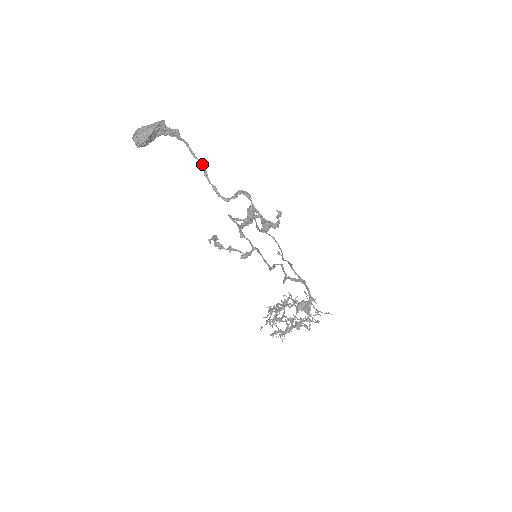
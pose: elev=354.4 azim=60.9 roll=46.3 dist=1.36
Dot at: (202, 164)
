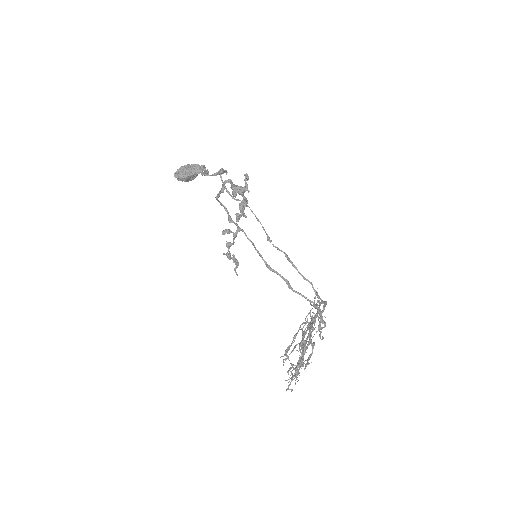
Dot at: (208, 172)
